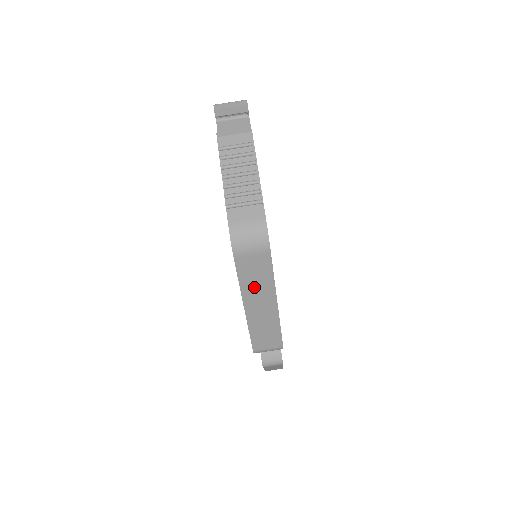
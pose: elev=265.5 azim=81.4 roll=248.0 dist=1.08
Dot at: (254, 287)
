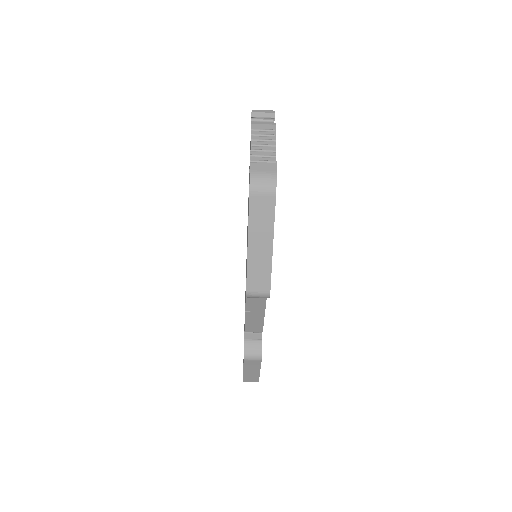
Dot at: (259, 226)
